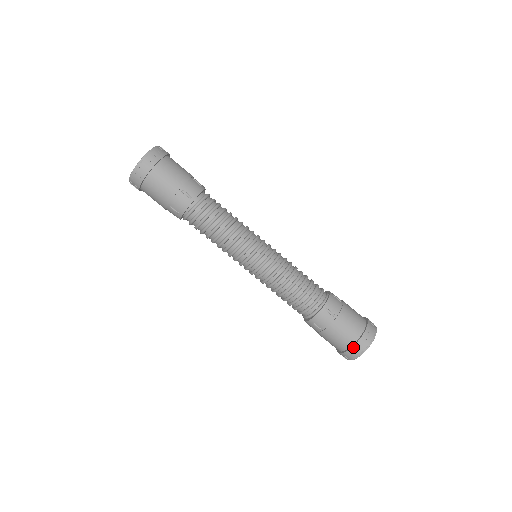
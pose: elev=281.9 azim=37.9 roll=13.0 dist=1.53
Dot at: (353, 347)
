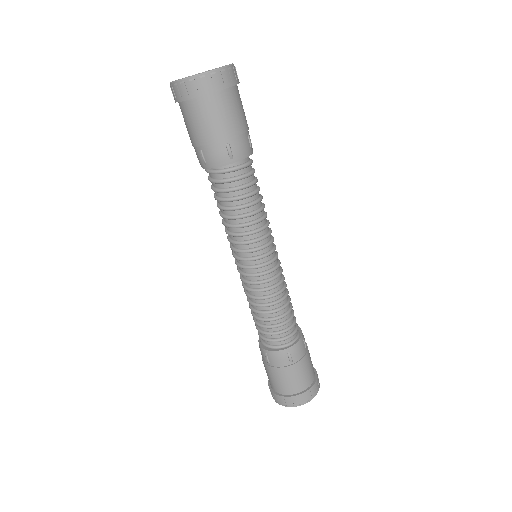
Dot at: (288, 397)
